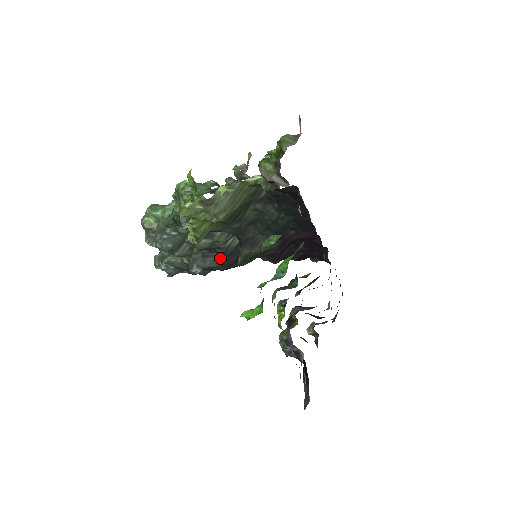
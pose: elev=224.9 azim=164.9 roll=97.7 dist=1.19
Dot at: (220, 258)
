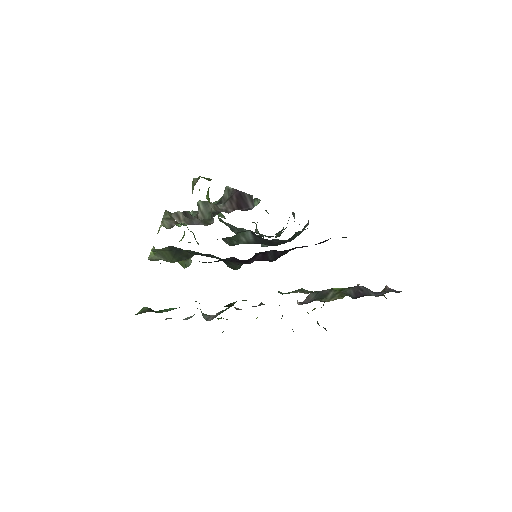
Dot at: occluded
